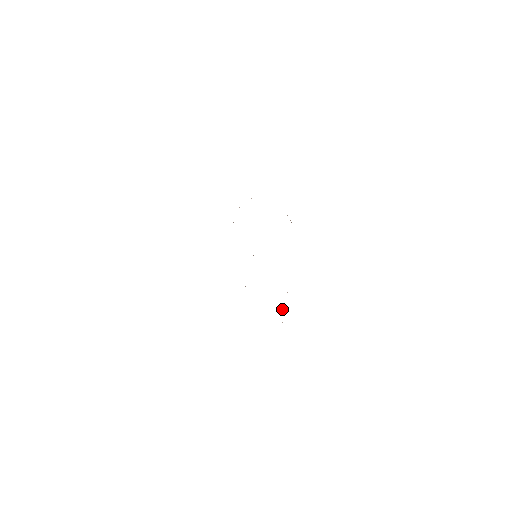
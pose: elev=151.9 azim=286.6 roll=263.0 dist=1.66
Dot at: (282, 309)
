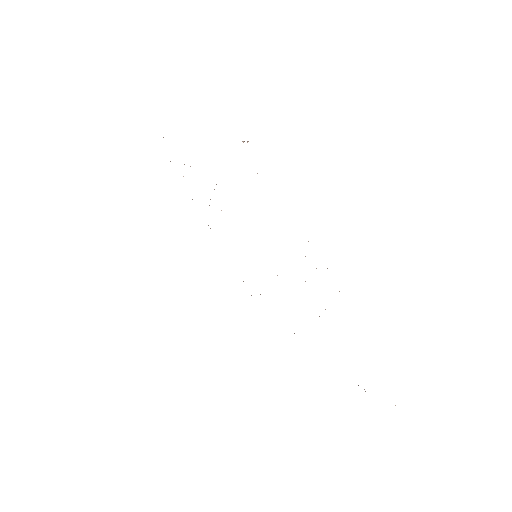
Dot at: occluded
